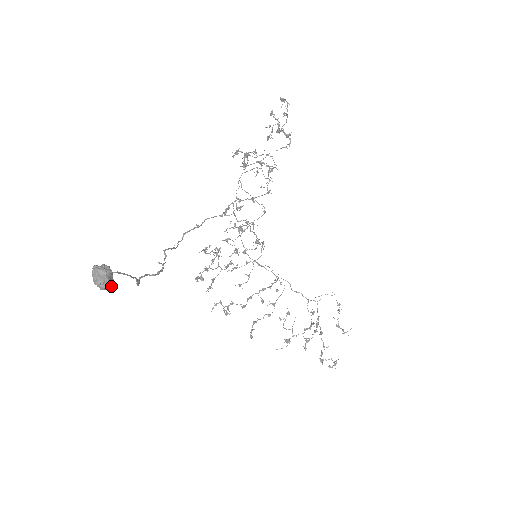
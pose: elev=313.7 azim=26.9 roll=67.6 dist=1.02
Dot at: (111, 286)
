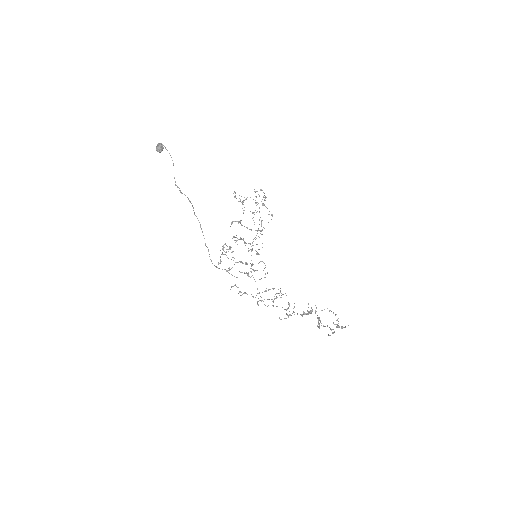
Dot at: (162, 148)
